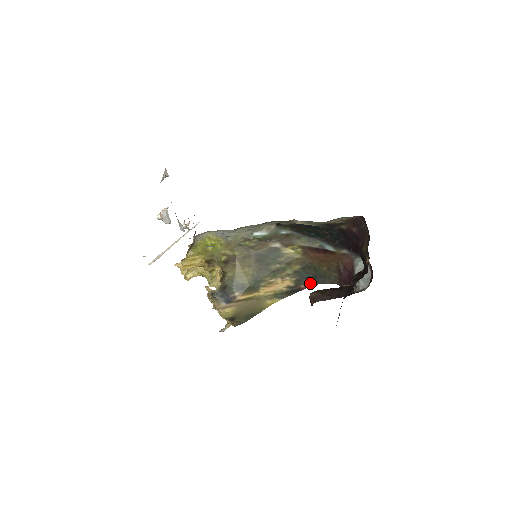
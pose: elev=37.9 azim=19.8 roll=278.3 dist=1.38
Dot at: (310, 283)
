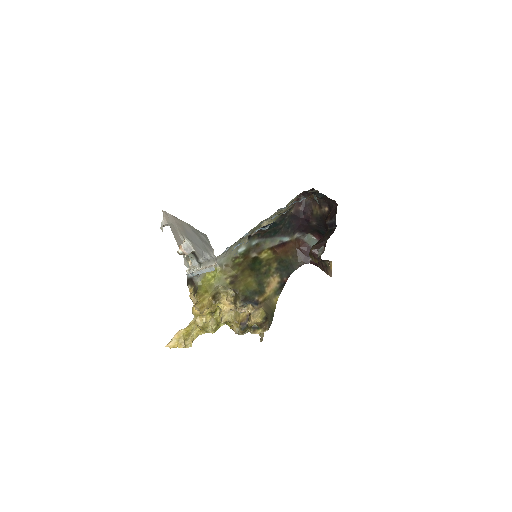
Dot at: (288, 274)
